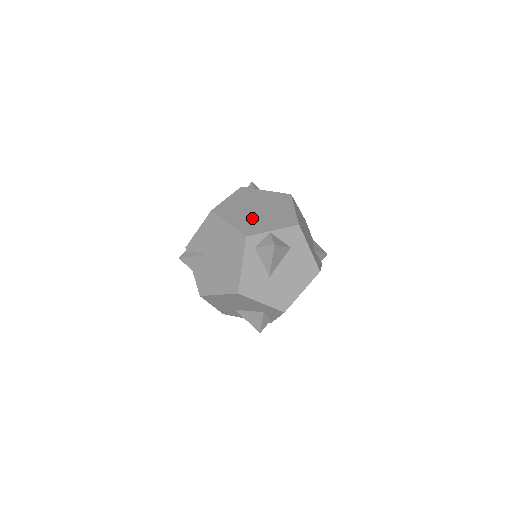
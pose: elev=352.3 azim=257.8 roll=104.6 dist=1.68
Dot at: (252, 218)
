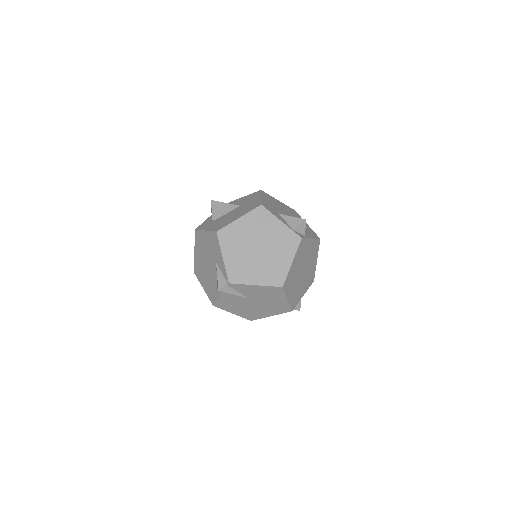
Dot at: (299, 286)
